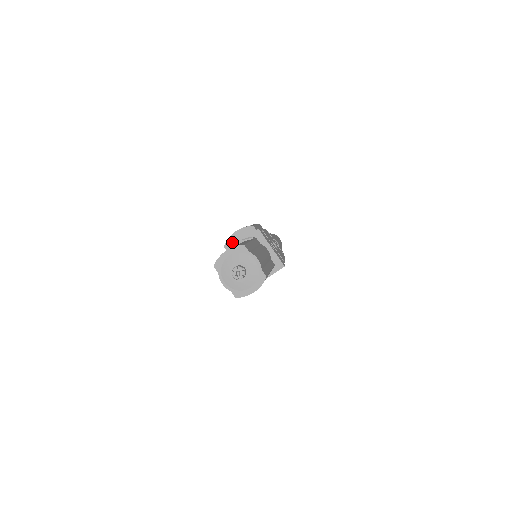
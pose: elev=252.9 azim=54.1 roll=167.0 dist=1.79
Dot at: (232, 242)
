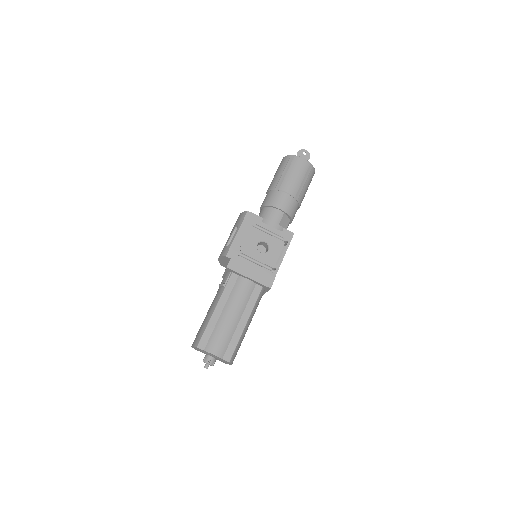
Dot at: (223, 264)
